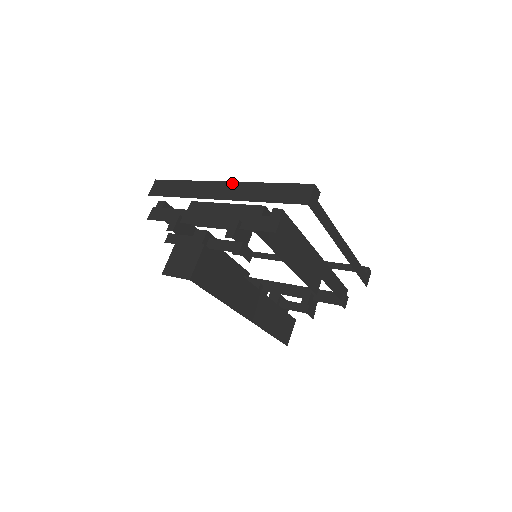
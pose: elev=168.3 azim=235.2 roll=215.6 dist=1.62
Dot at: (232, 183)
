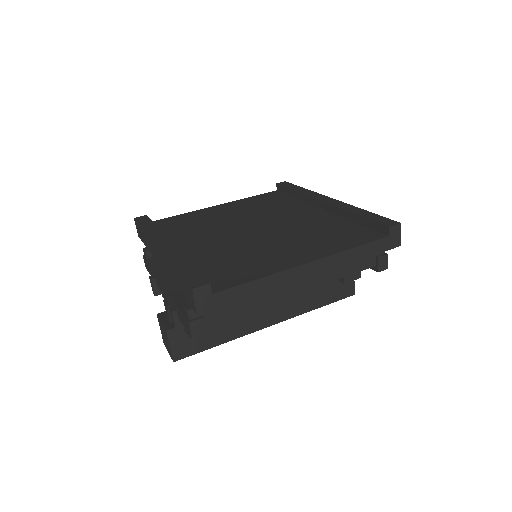
Dot at: (159, 251)
